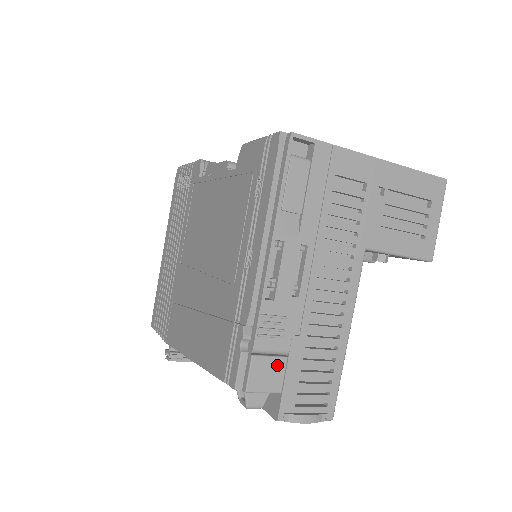
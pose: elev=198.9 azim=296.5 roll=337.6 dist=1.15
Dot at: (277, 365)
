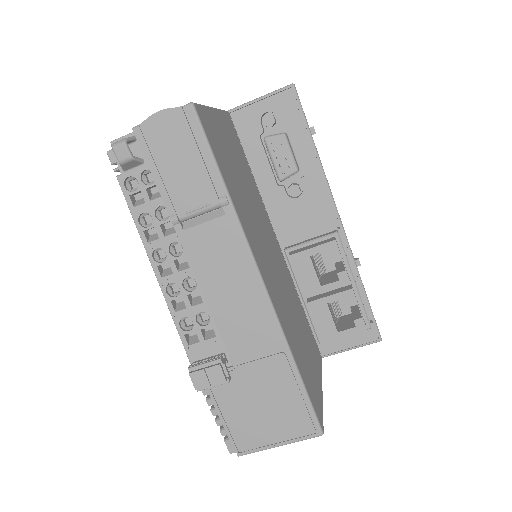
Dot at: occluded
